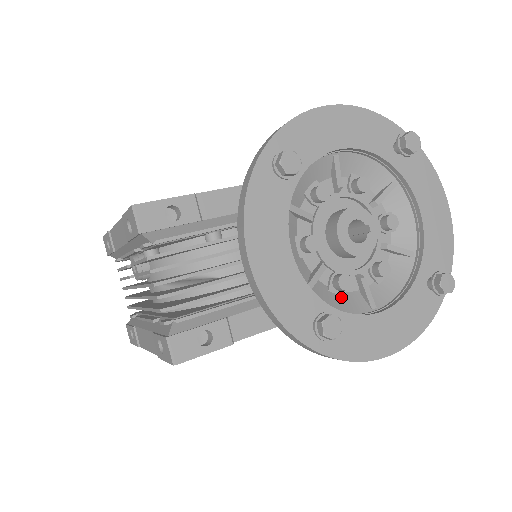
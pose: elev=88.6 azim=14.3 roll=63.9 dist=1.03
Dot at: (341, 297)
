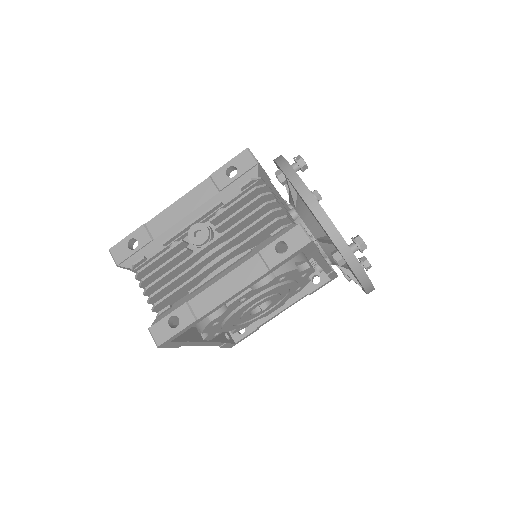
Dot at: occluded
